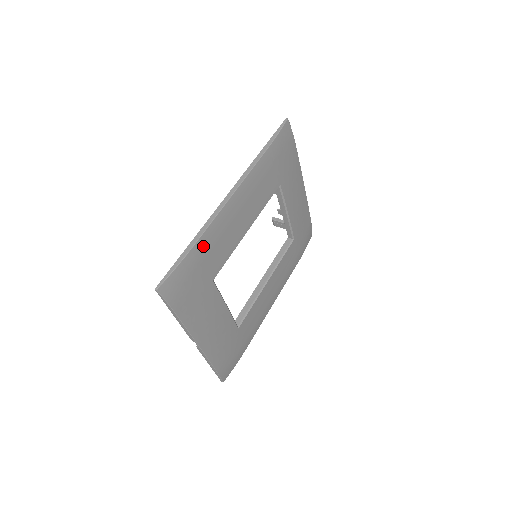
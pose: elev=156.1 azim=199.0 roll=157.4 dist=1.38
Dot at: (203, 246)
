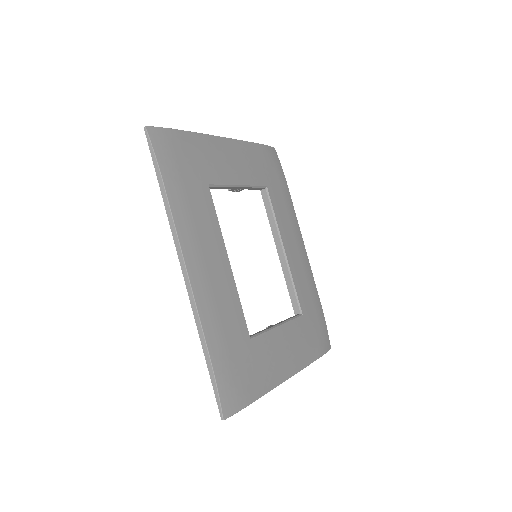
Dot at: (215, 341)
